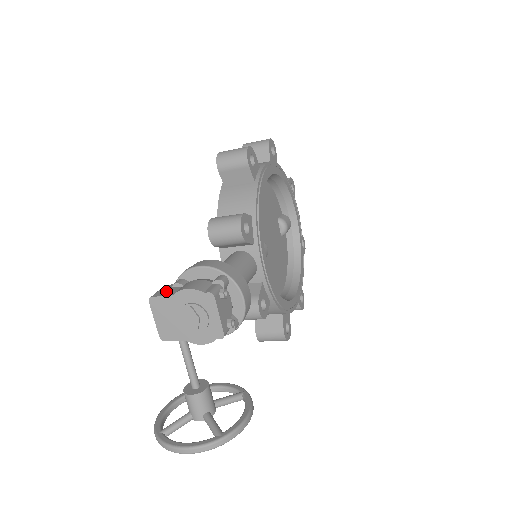
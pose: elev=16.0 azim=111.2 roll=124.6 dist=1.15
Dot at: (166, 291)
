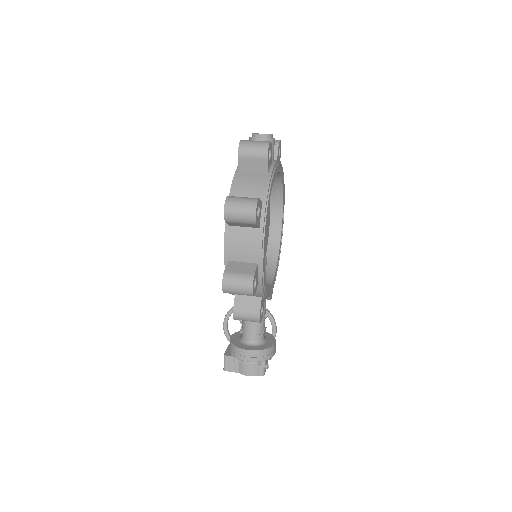
Dot at: (231, 366)
